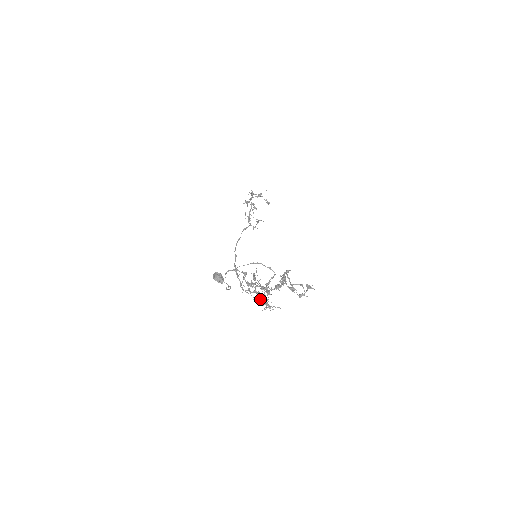
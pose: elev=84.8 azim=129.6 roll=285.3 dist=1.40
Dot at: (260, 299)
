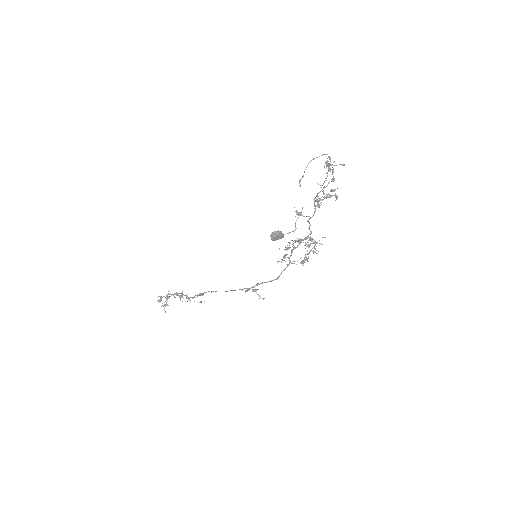
Dot at: (310, 239)
